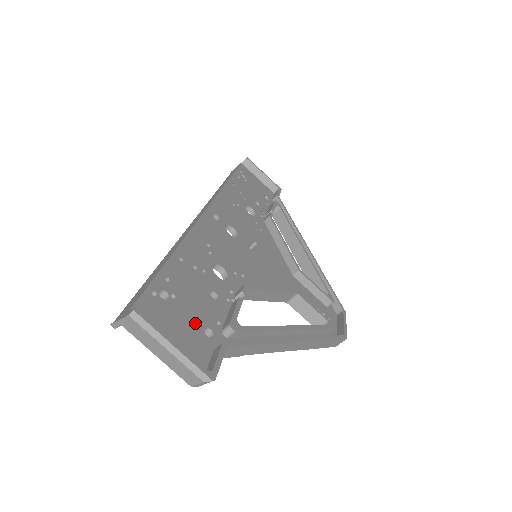
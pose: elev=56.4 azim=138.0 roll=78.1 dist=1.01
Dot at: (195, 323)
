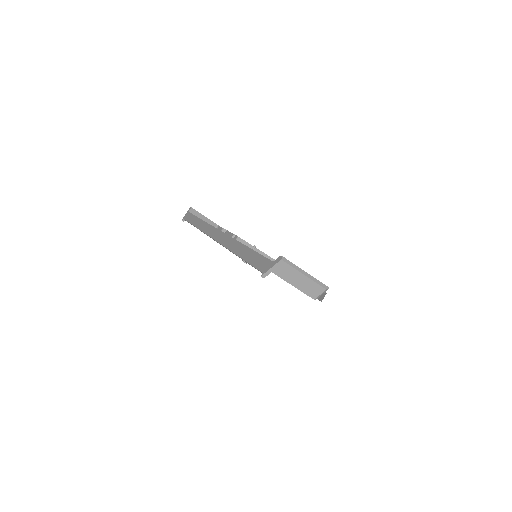
Dot at: occluded
